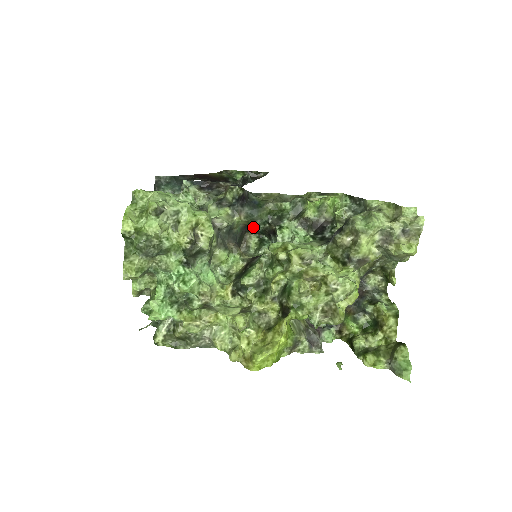
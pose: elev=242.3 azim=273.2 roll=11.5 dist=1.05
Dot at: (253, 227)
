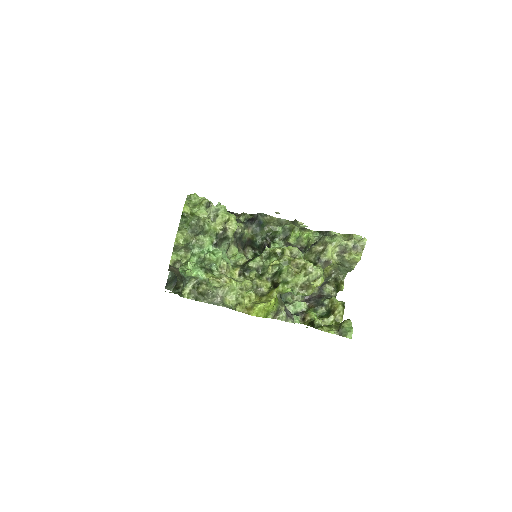
Dot at: (254, 241)
